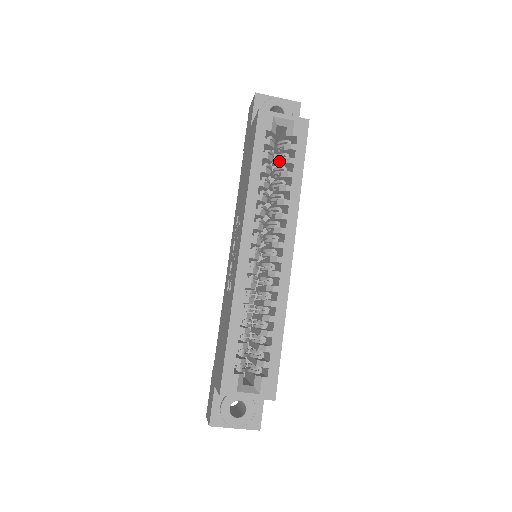
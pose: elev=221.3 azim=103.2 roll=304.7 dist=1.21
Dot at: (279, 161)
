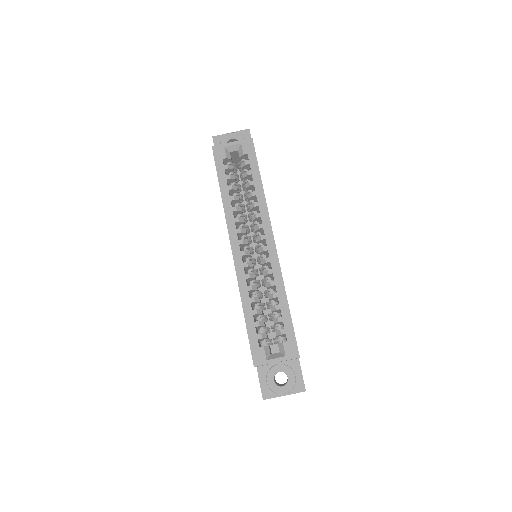
Dot at: occluded
